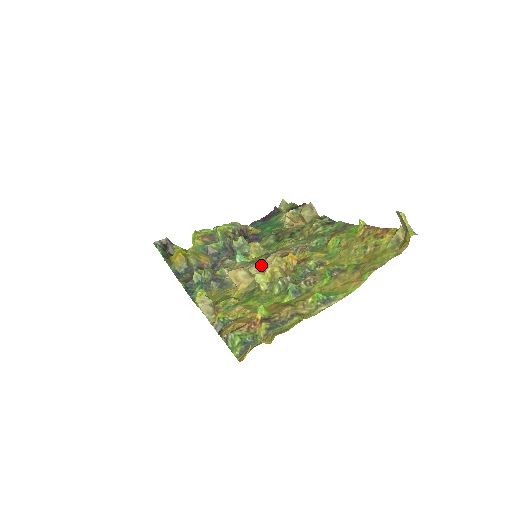
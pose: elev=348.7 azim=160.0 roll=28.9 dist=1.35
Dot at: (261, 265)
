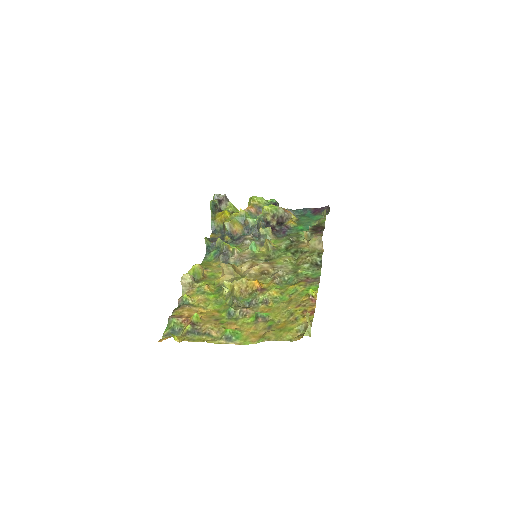
Dot at: (252, 266)
